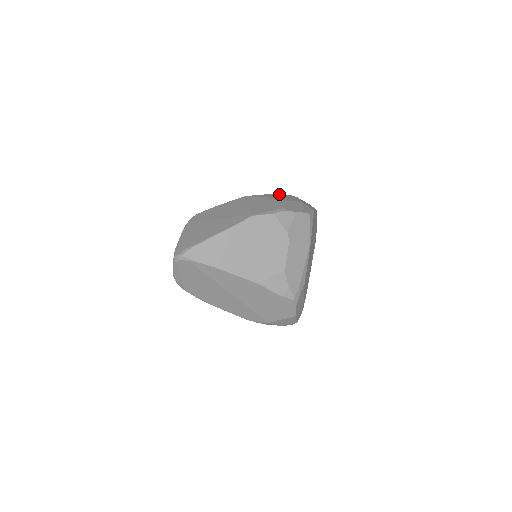
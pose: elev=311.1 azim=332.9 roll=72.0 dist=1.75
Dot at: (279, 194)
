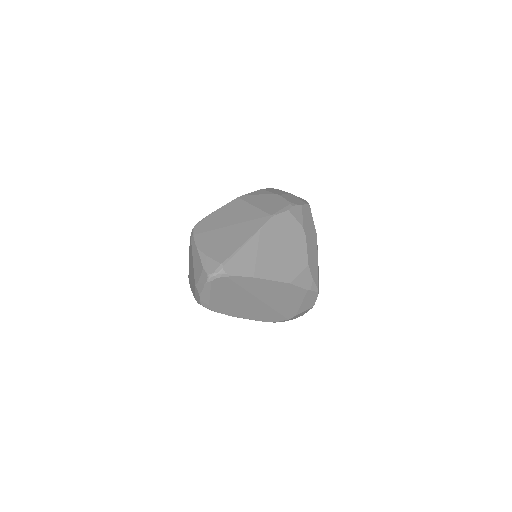
Dot at: (265, 189)
